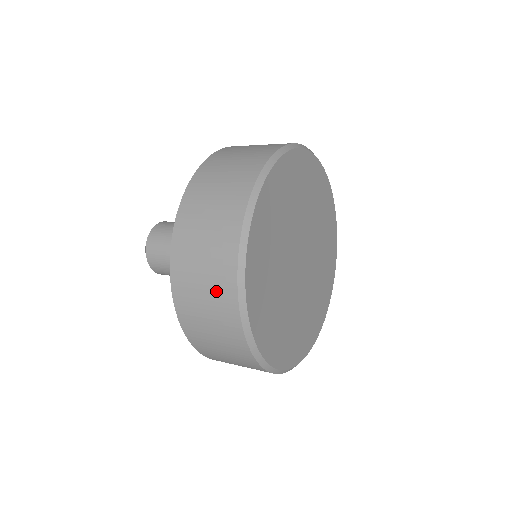
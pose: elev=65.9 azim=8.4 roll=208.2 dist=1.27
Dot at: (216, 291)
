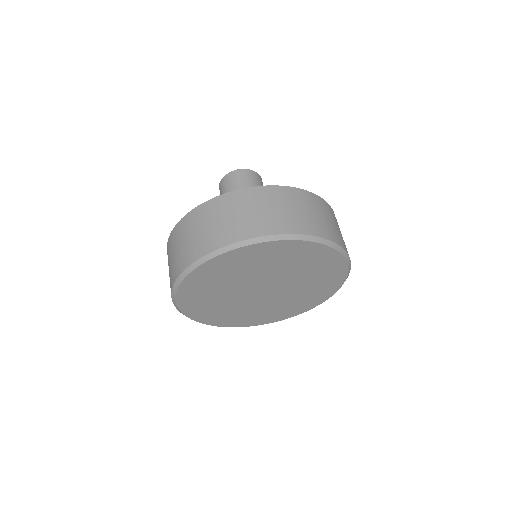
Dot at: (174, 266)
